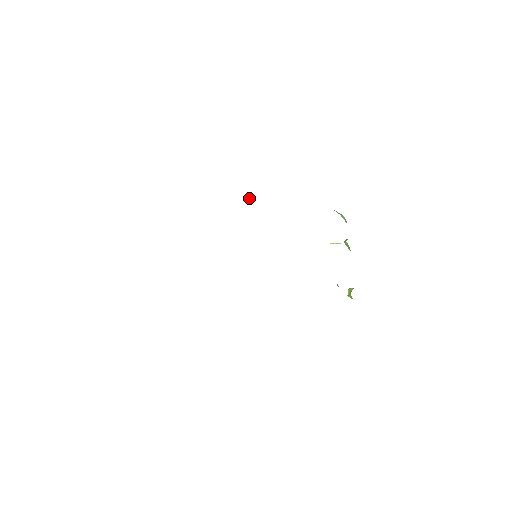
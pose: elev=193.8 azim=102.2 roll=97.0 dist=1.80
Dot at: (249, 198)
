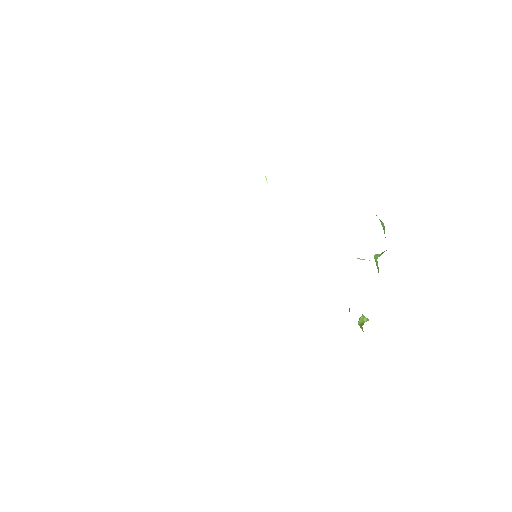
Dot at: (265, 177)
